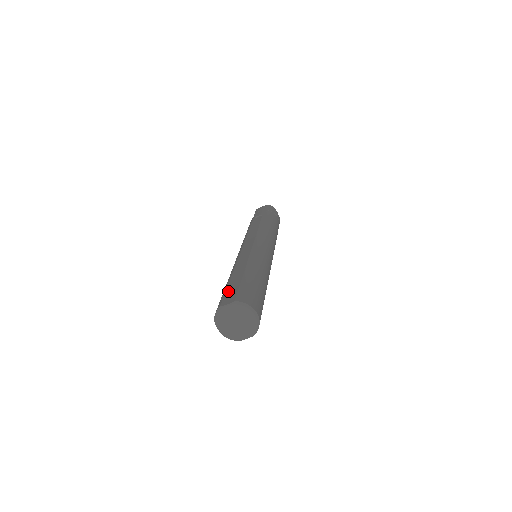
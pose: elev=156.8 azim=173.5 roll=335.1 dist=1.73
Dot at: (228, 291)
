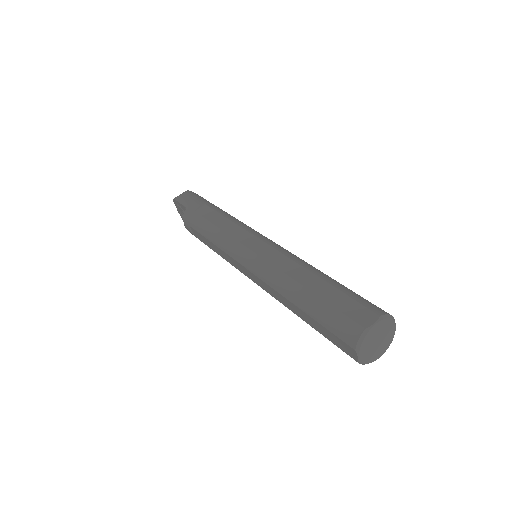
Dot at: (341, 307)
